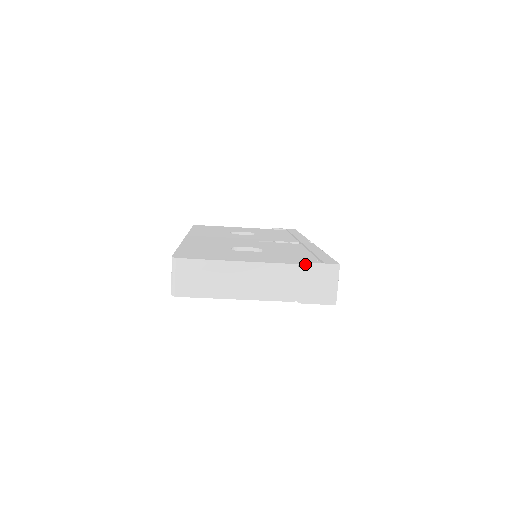
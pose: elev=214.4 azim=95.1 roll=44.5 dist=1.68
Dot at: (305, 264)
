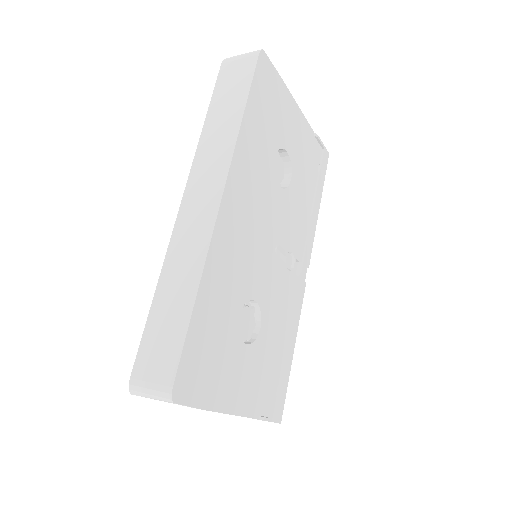
Dot at: (263, 420)
